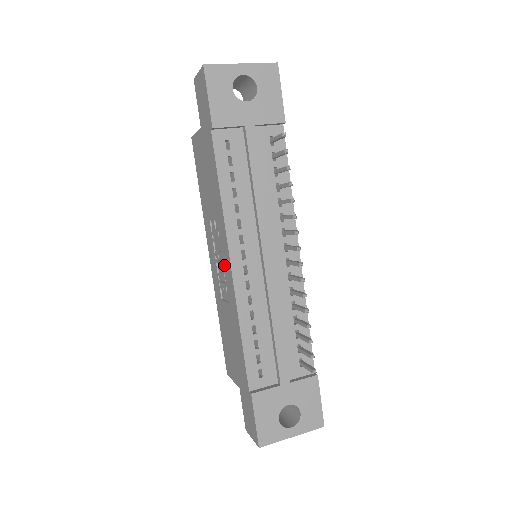
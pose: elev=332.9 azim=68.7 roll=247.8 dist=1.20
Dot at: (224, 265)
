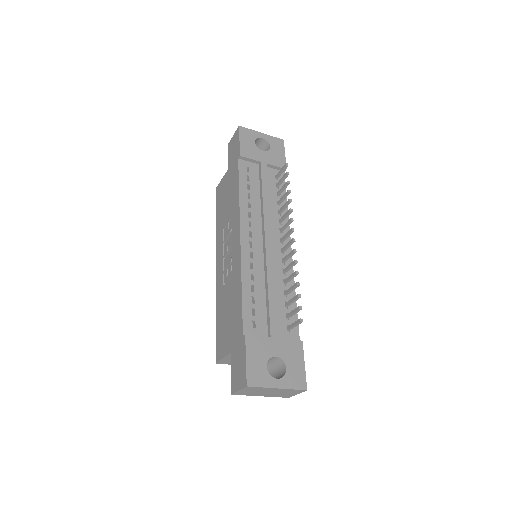
Dot at: (233, 247)
